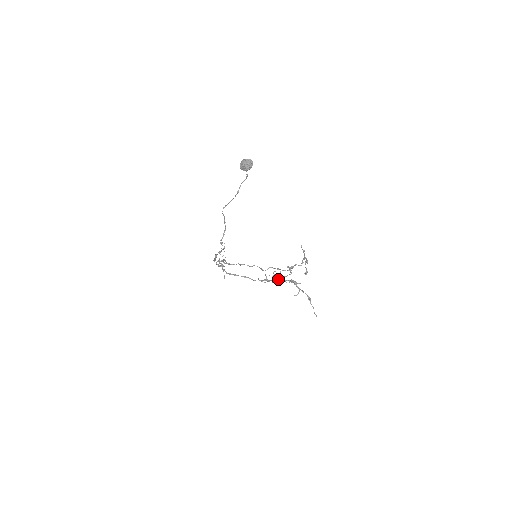
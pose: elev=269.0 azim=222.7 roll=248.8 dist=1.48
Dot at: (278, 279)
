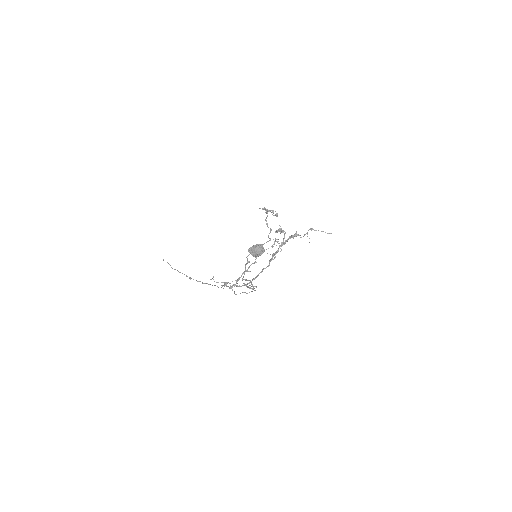
Dot at: (280, 246)
